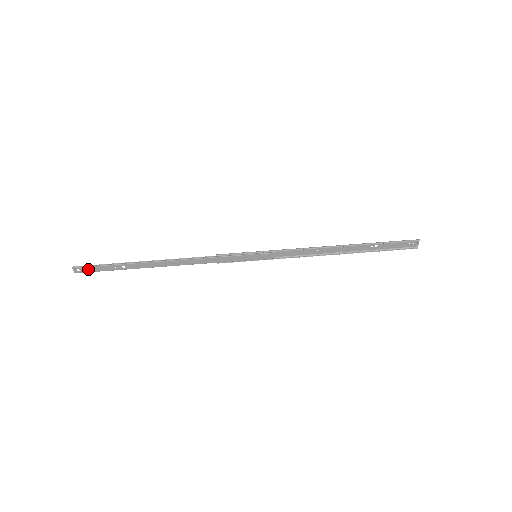
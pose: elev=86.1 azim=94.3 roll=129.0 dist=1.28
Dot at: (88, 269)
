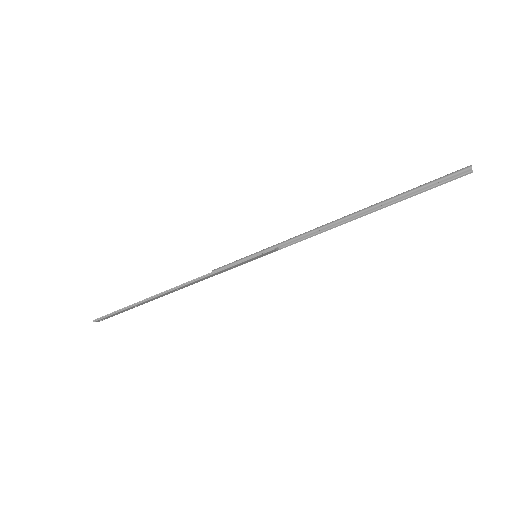
Dot at: (107, 317)
